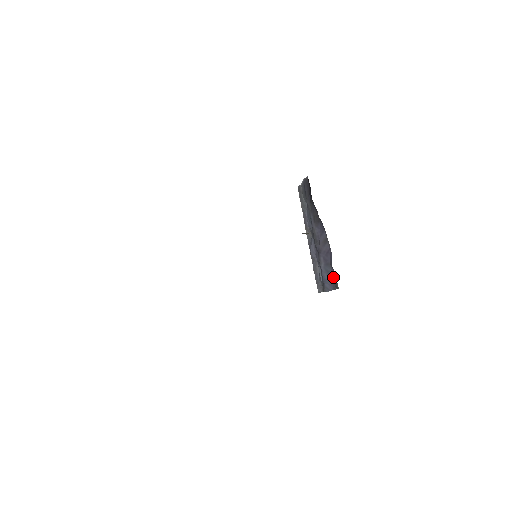
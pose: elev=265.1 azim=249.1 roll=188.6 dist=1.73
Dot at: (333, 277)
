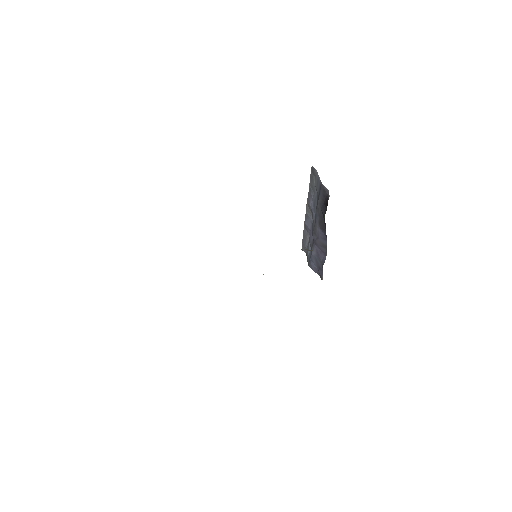
Dot at: (320, 269)
